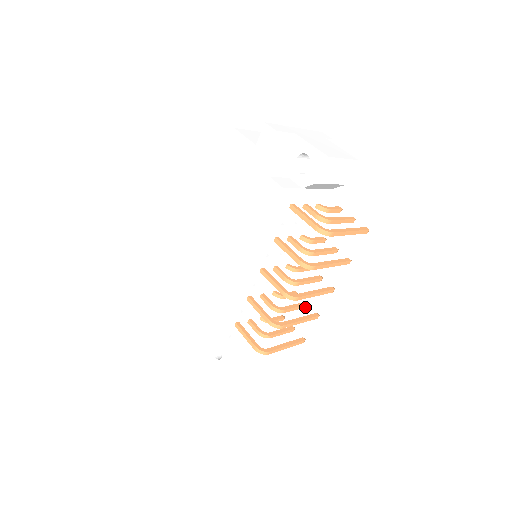
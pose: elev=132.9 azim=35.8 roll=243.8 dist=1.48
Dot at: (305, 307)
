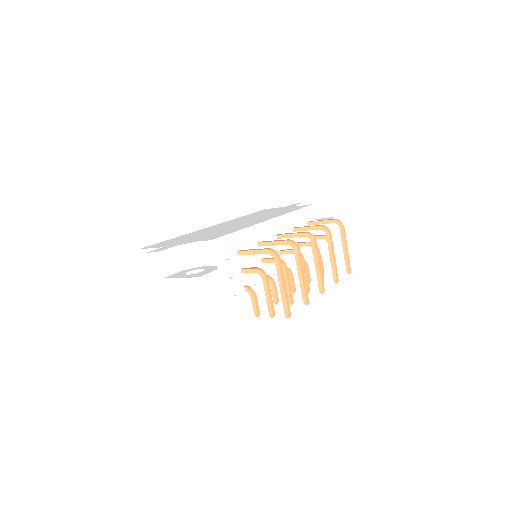
Dot at: (291, 301)
